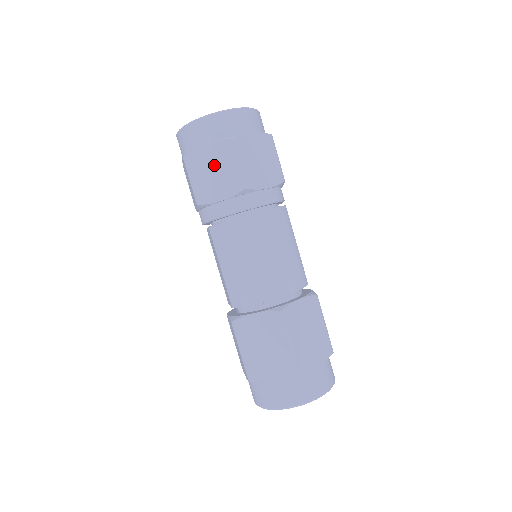
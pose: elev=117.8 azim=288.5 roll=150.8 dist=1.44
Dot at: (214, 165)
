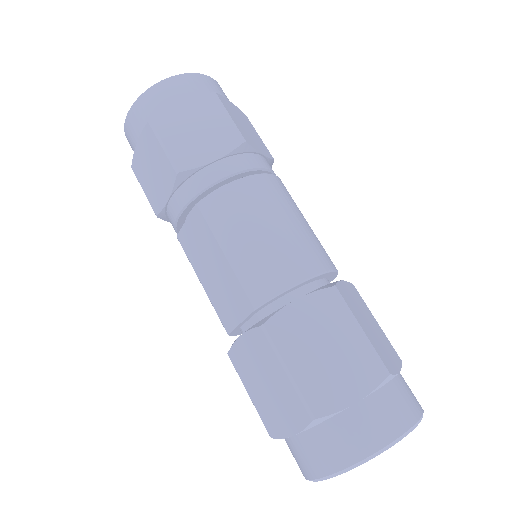
Dot at: (196, 122)
